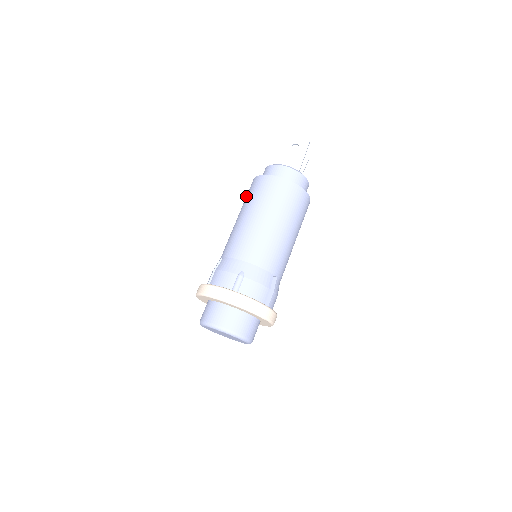
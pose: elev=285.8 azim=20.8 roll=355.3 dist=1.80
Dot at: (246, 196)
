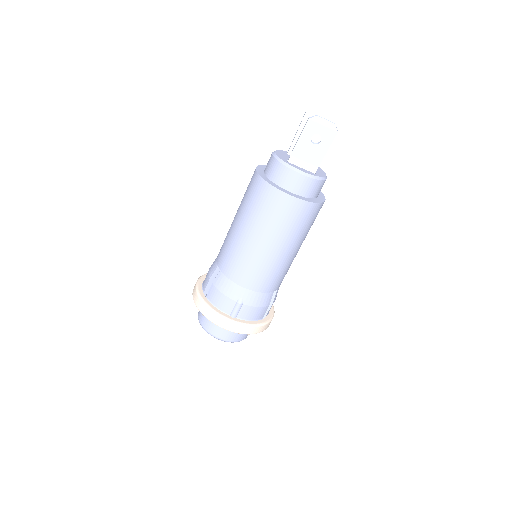
Dot at: (247, 196)
